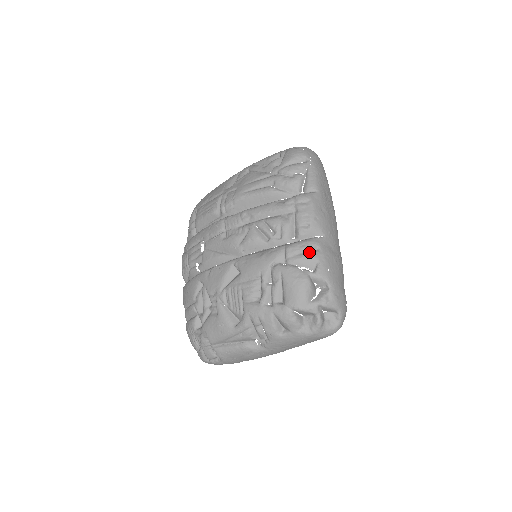
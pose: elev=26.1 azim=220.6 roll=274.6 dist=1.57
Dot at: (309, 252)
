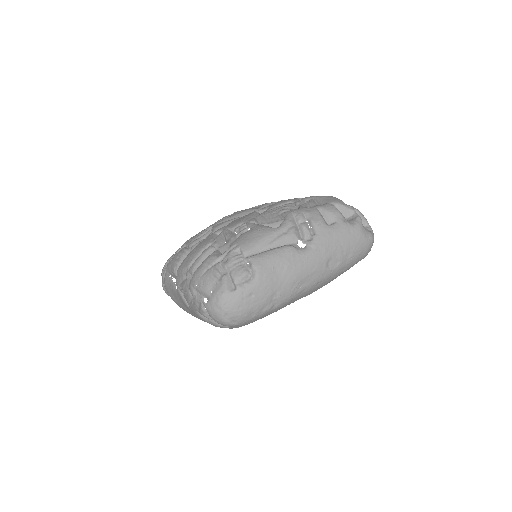
Dot at: occluded
